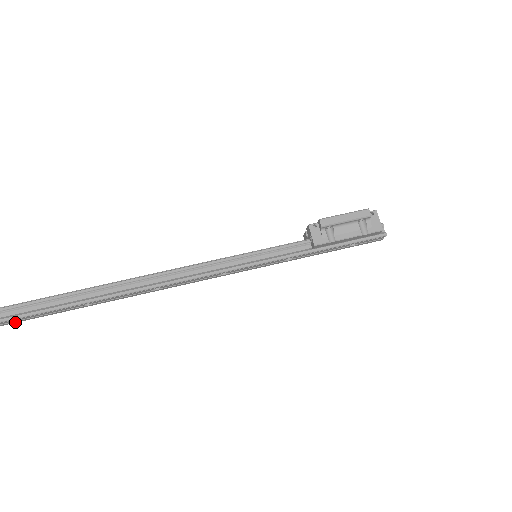
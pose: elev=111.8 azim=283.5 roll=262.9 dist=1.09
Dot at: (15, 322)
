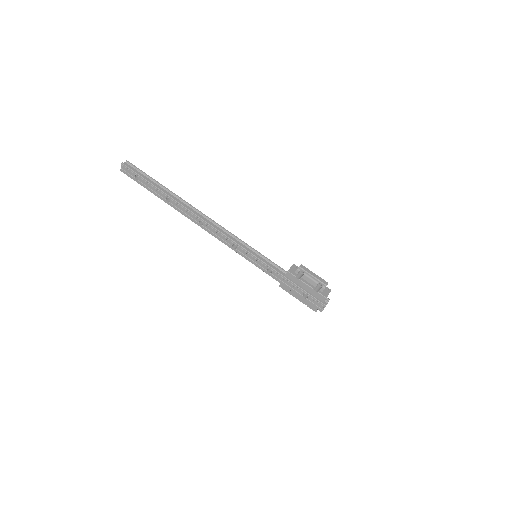
Dot at: (134, 179)
